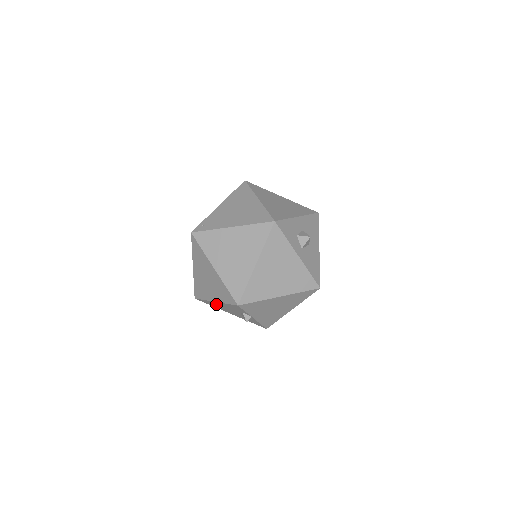
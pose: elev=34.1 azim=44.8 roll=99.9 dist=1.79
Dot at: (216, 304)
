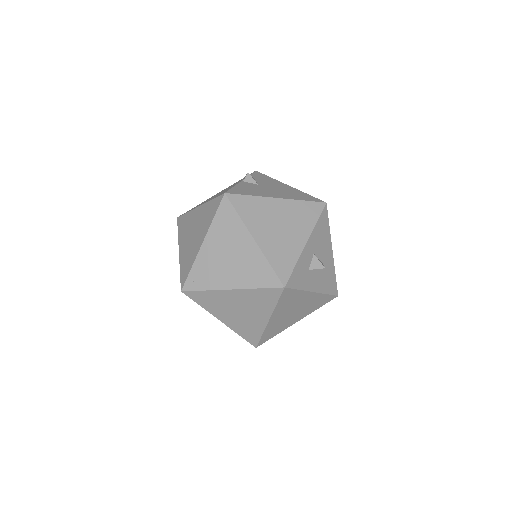
Dot at: occluded
